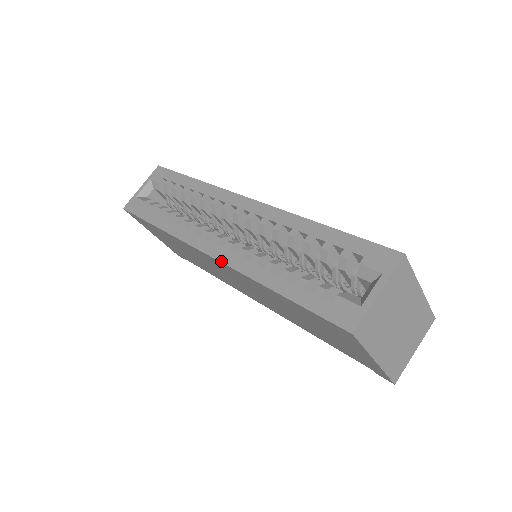
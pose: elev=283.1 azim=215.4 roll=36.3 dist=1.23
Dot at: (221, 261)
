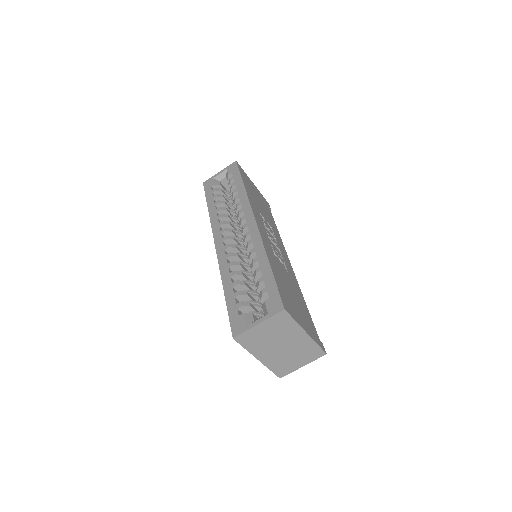
Dot at: (217, 255)
